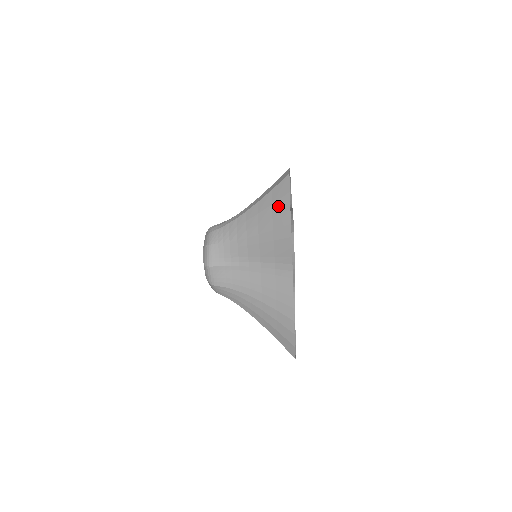
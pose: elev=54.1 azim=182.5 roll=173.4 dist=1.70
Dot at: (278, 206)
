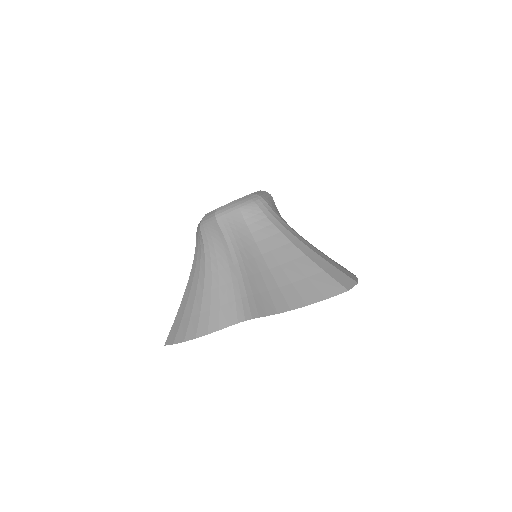
Dot at: (307, 287)
